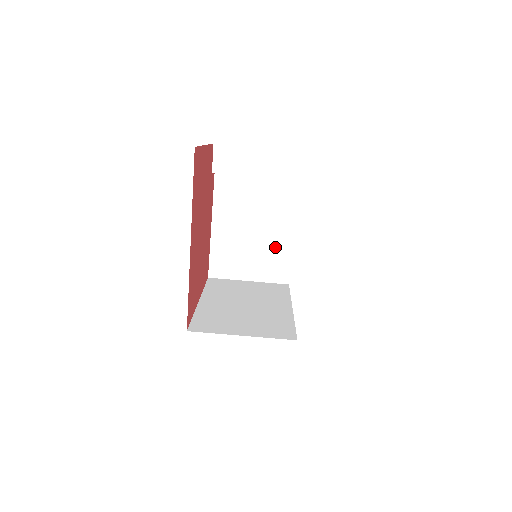
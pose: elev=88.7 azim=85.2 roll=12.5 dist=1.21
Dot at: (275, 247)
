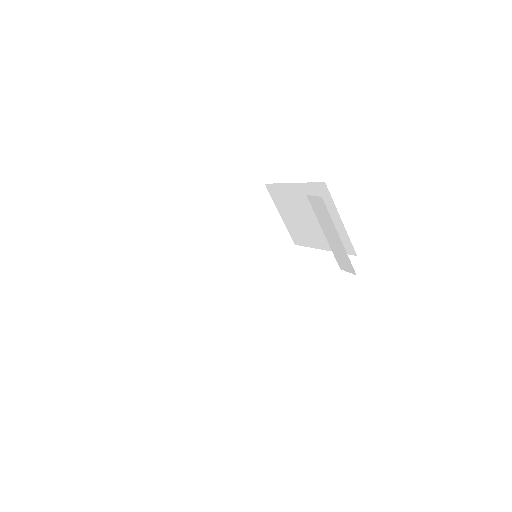
Dot at: (308, 235)
